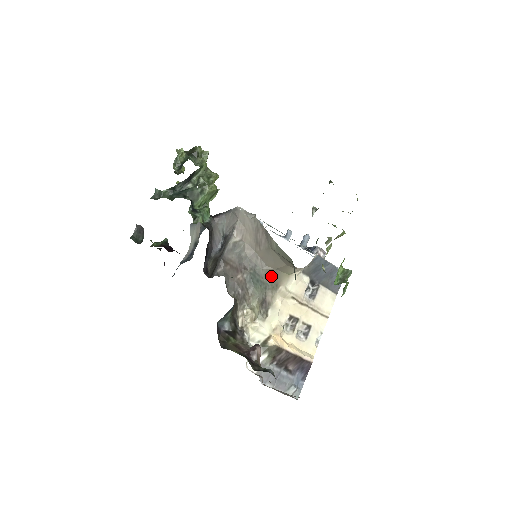
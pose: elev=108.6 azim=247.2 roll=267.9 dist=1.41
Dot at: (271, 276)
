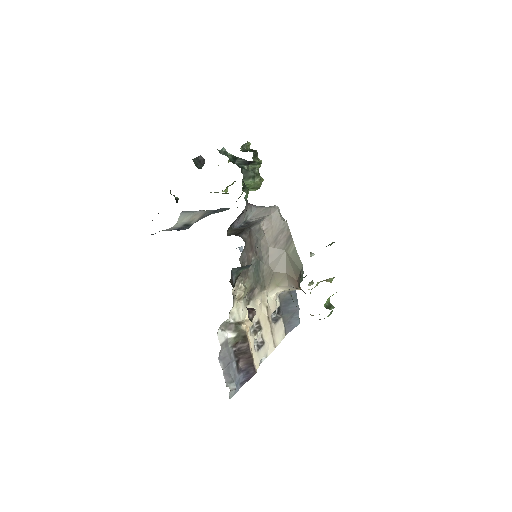
Dot at: (266, 275)
